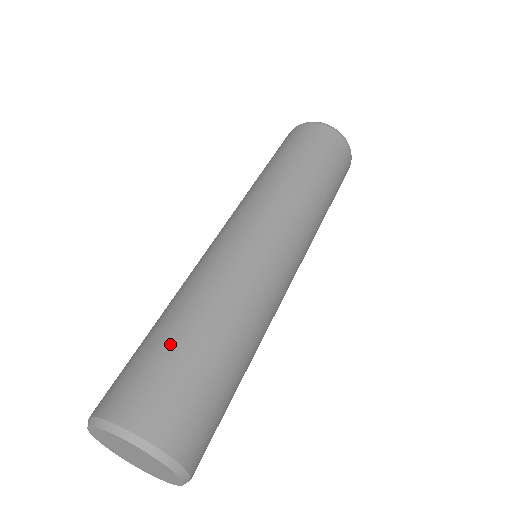
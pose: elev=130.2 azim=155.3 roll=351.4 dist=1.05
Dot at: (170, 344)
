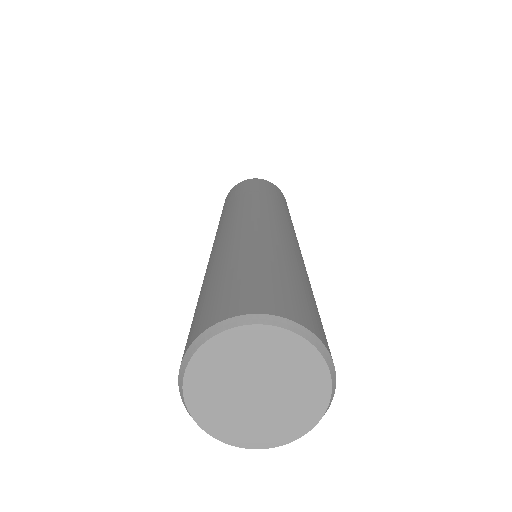
Dot at: (200, 298)
